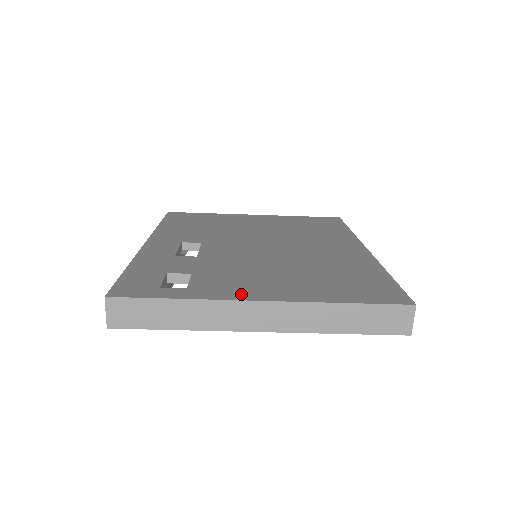
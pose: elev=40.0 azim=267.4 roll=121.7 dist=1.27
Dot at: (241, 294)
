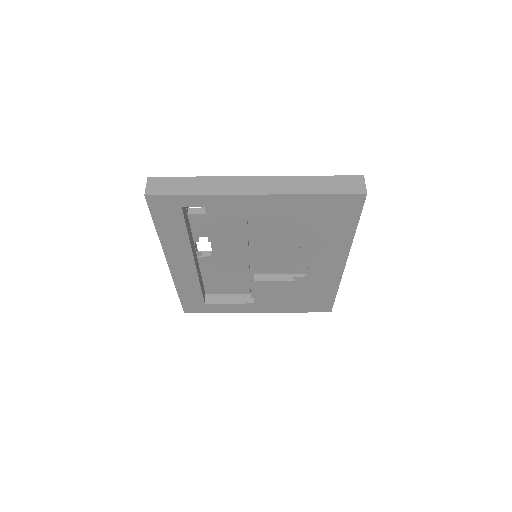
Dot at: occluded
